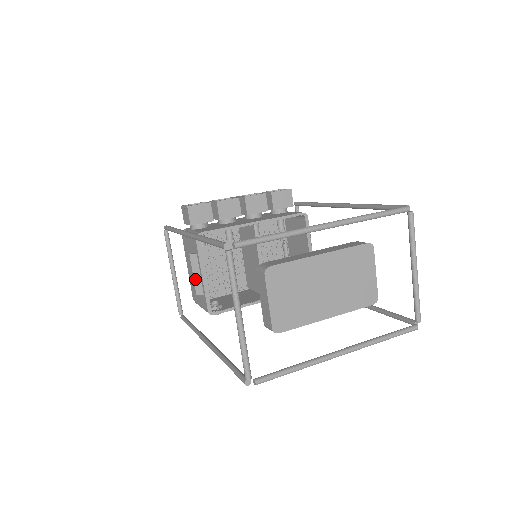
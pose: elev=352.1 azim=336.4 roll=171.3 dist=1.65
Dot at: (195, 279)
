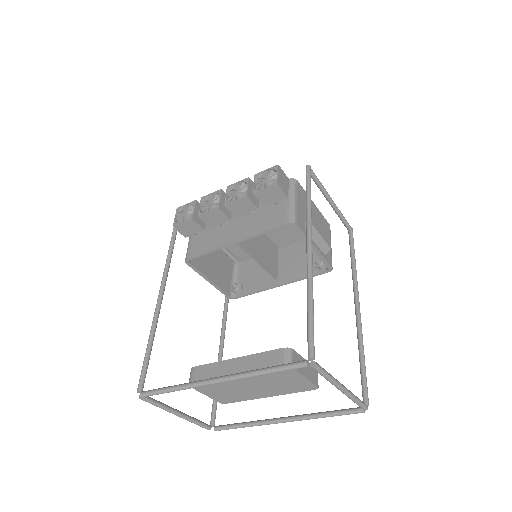
Dot at: occluded
